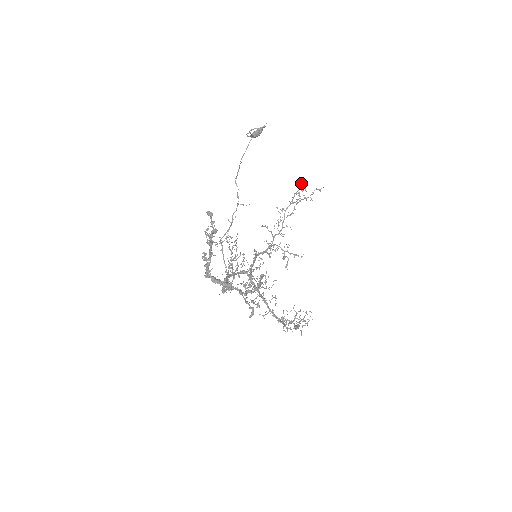
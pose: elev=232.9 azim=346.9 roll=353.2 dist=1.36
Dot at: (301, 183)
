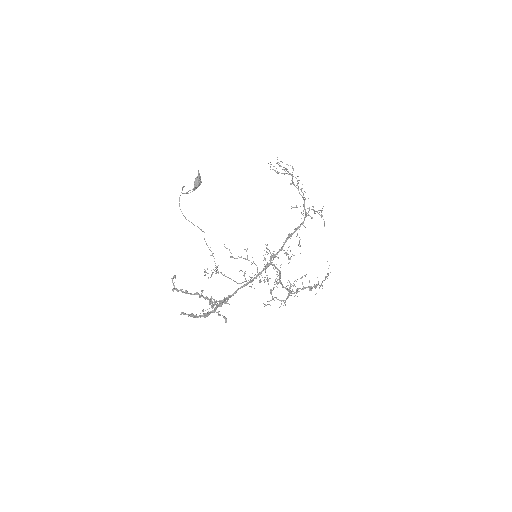
Dot at: occluded
